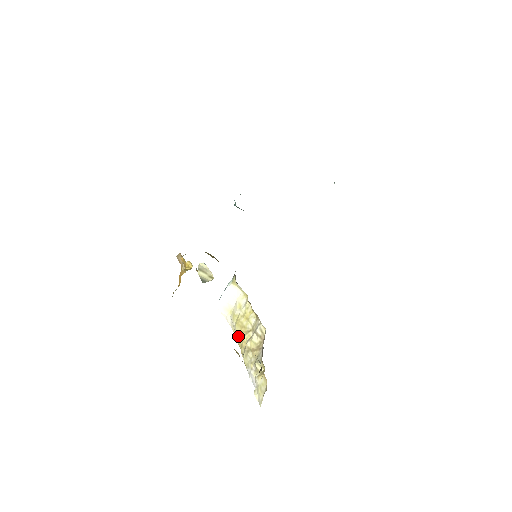
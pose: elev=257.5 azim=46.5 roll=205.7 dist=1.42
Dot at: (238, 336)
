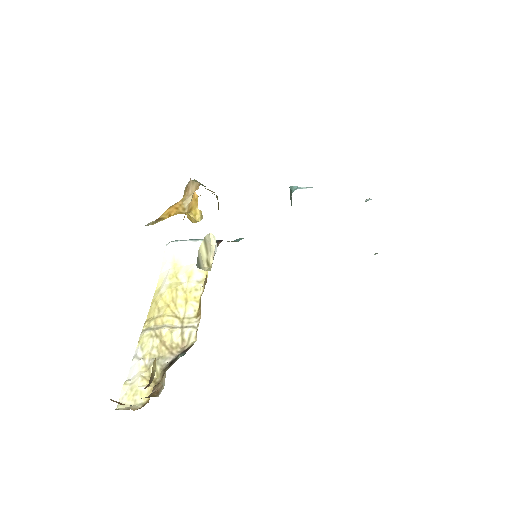
Dot at: (160, 302)
